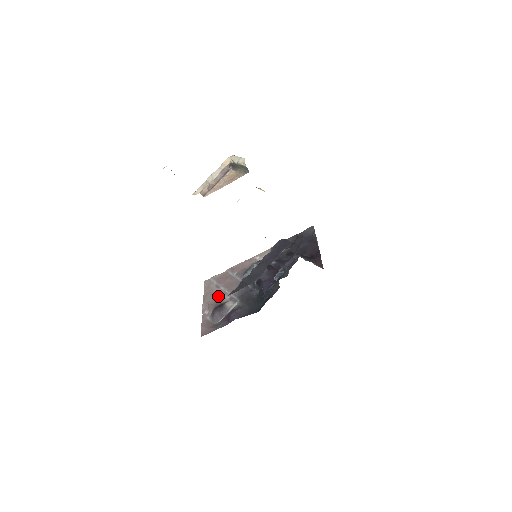
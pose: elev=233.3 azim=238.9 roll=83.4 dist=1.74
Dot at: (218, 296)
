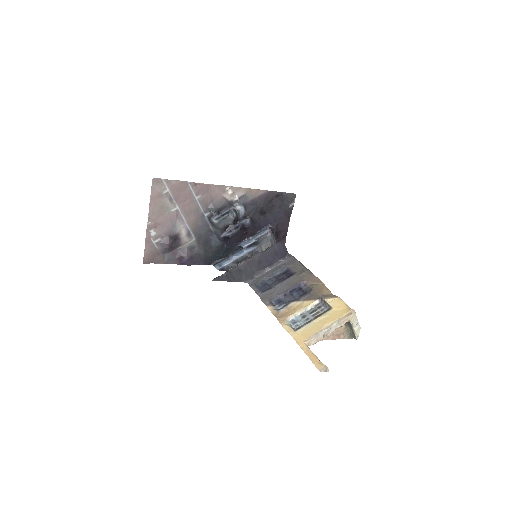
Dot at: (171, 217)
